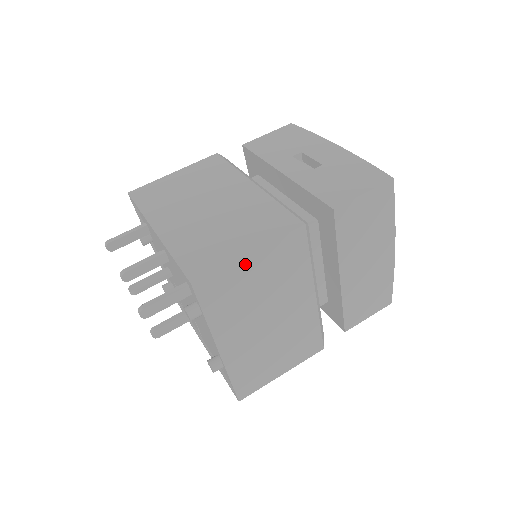
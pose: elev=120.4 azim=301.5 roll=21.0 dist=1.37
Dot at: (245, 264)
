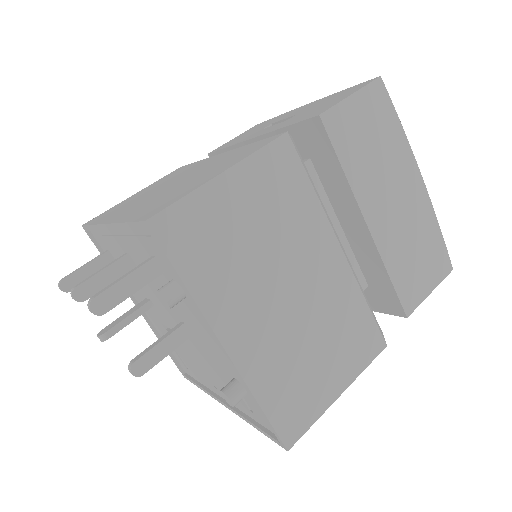
Dot at: (220, 191)
